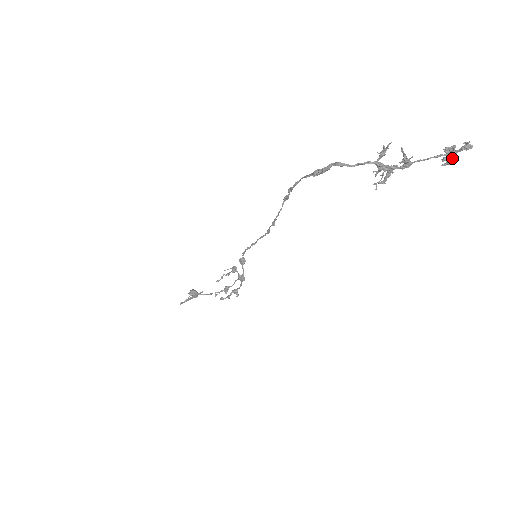
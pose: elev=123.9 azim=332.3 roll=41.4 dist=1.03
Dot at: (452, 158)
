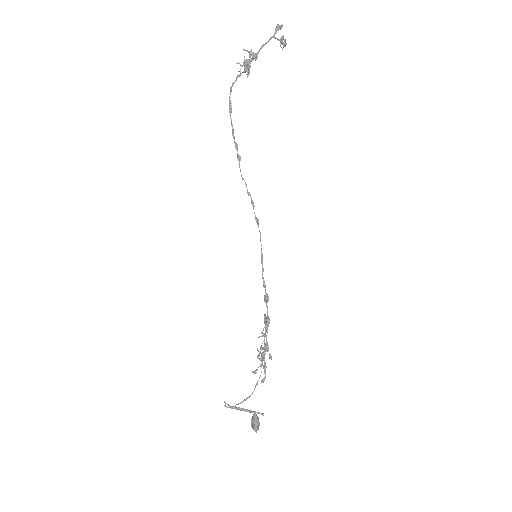
Dot at: (281, 39)
